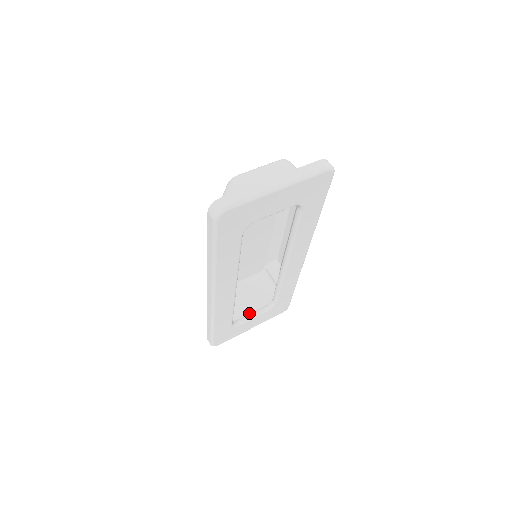
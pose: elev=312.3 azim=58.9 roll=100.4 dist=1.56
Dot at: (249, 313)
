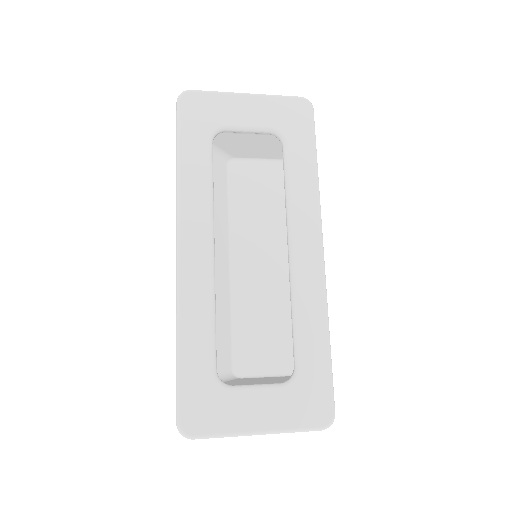
Dot at: occluded
